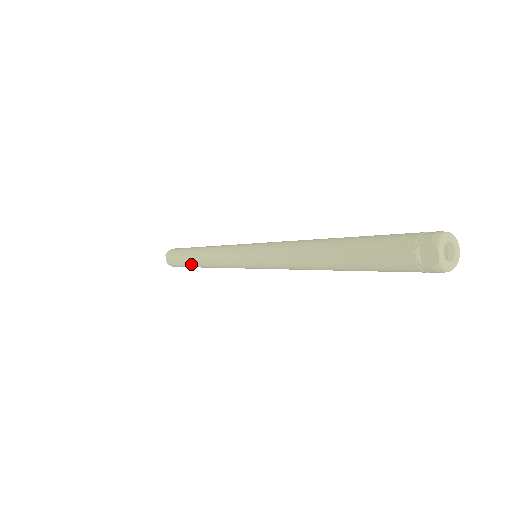
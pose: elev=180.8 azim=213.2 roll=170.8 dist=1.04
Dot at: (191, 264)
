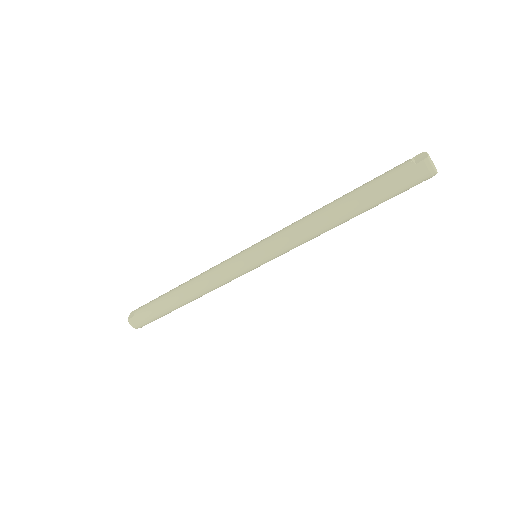
Dot at: (168, 297)
